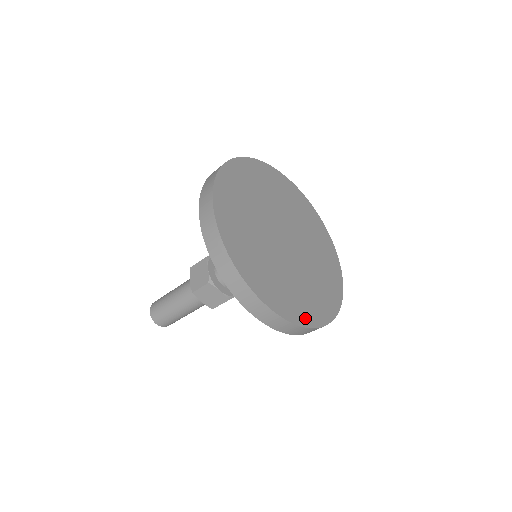
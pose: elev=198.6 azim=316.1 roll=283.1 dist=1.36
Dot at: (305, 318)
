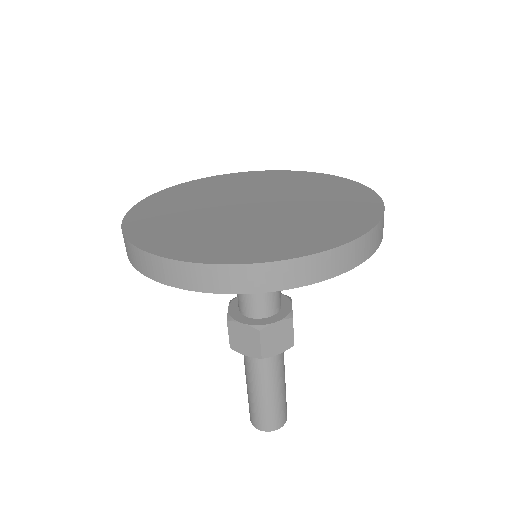
Dot at: (251, 256)
